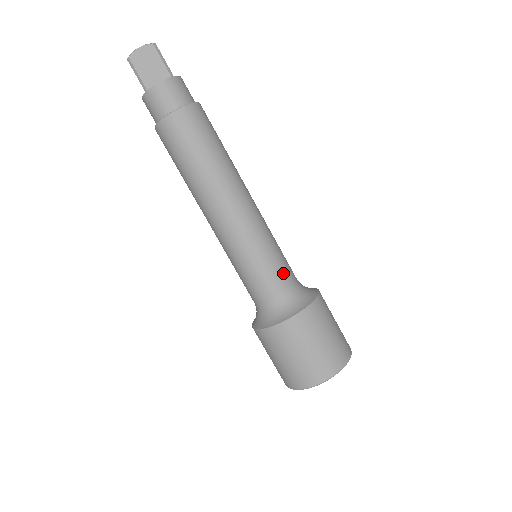
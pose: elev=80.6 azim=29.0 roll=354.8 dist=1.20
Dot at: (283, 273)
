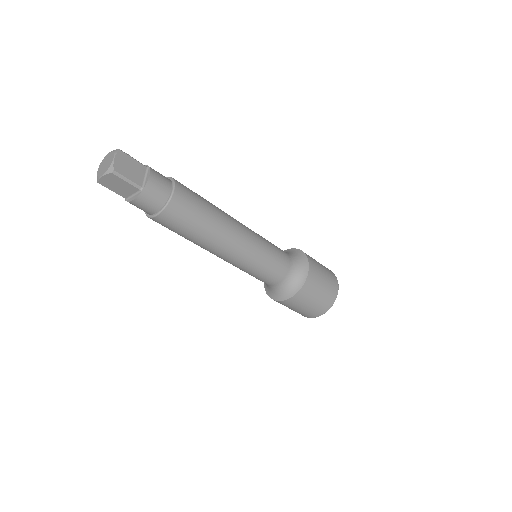
Dot at: (276, 274)
